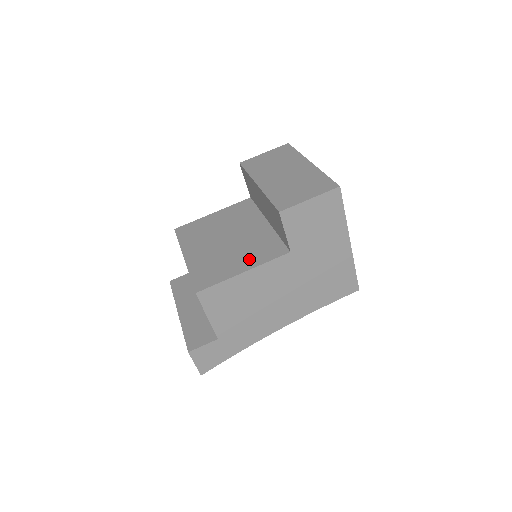
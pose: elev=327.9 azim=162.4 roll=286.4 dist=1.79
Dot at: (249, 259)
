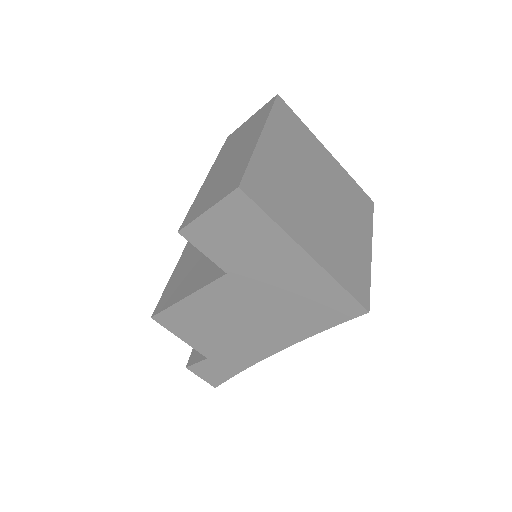
Dot at: (199, 278)
